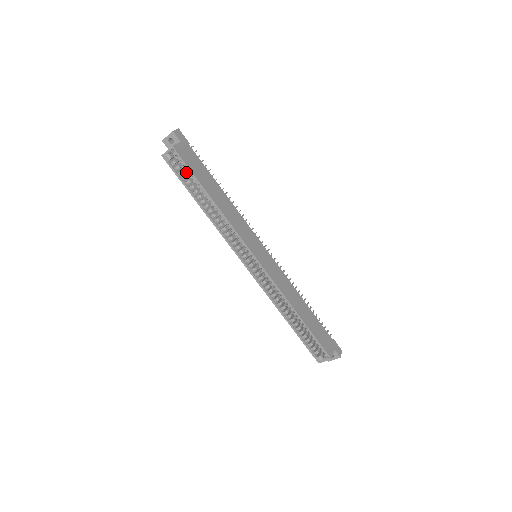
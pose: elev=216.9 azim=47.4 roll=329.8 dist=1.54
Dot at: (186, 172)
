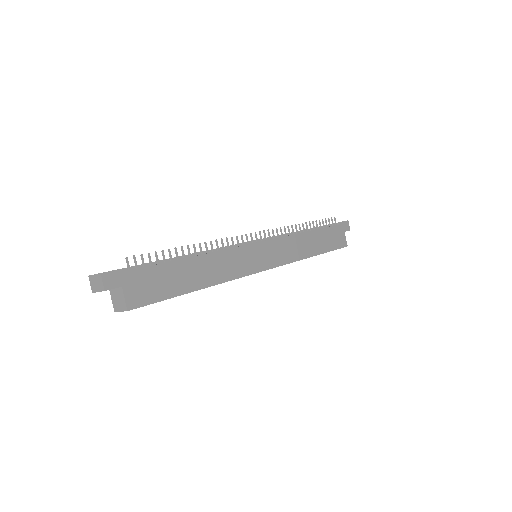
Dot at: occluded
